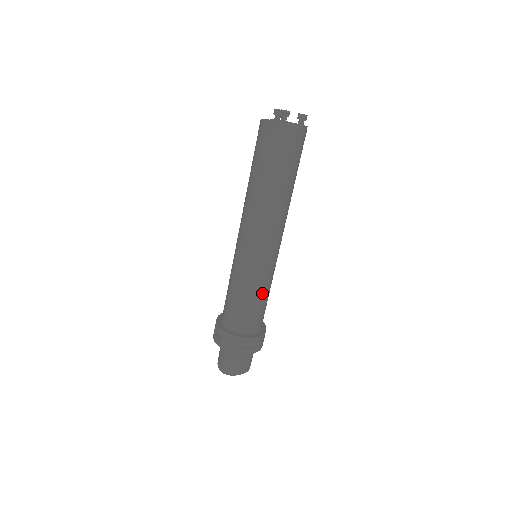
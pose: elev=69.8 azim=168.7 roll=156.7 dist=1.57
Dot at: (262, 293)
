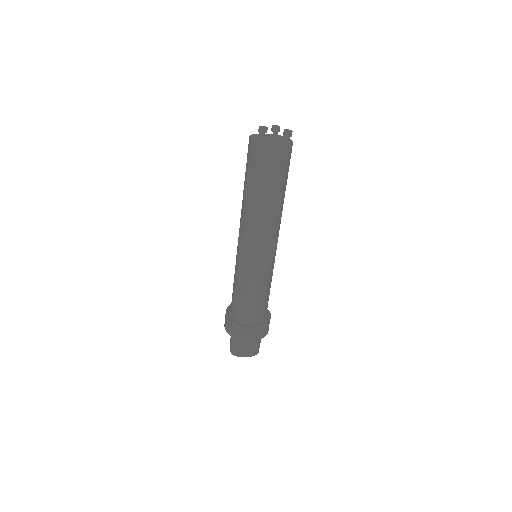
Dot at: (256, 290)
